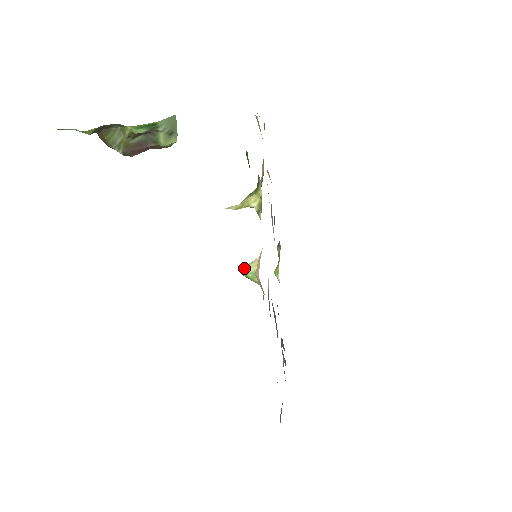
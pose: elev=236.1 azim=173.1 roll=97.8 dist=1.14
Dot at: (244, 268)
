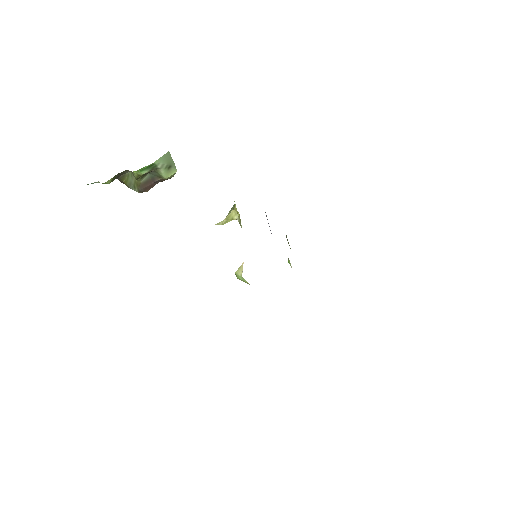
Dot at: (235, 273)
